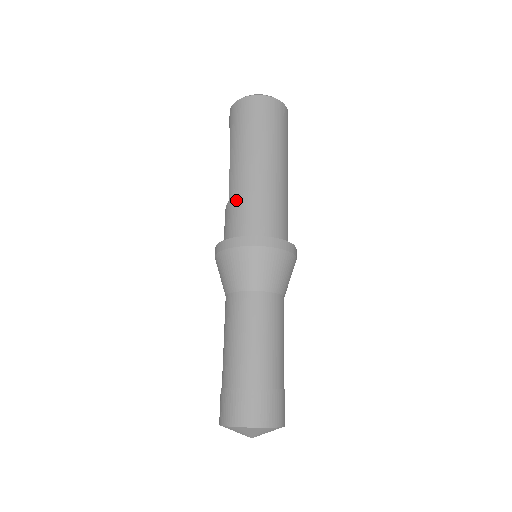
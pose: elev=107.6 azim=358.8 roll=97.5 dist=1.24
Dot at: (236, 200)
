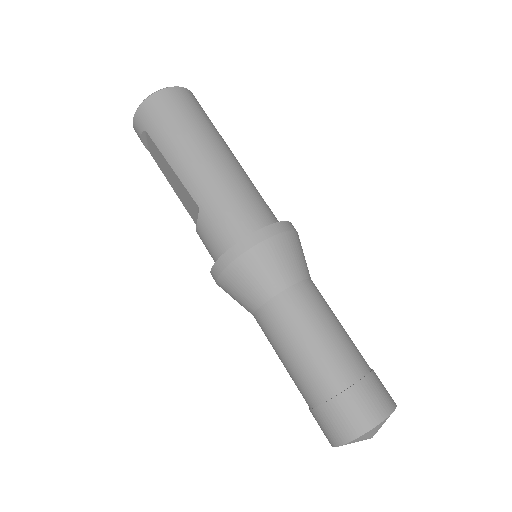
Dot at: (212, 203)
